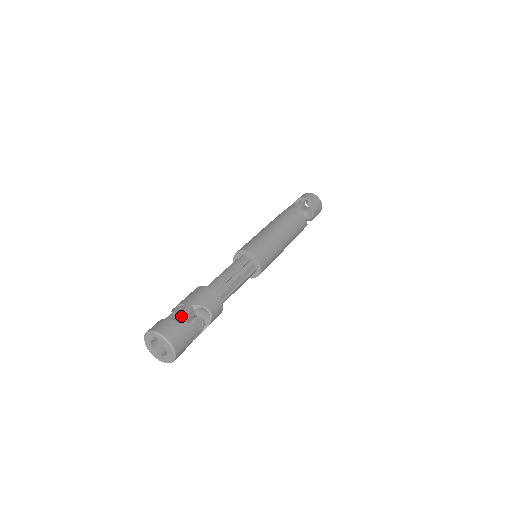
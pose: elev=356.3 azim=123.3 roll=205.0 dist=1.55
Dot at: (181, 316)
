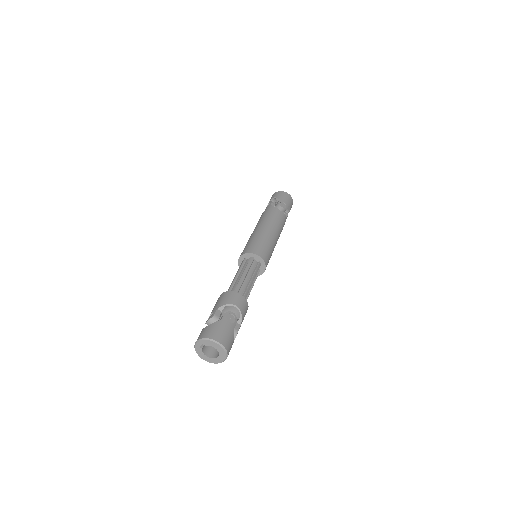
Dot at: (213, 321)
